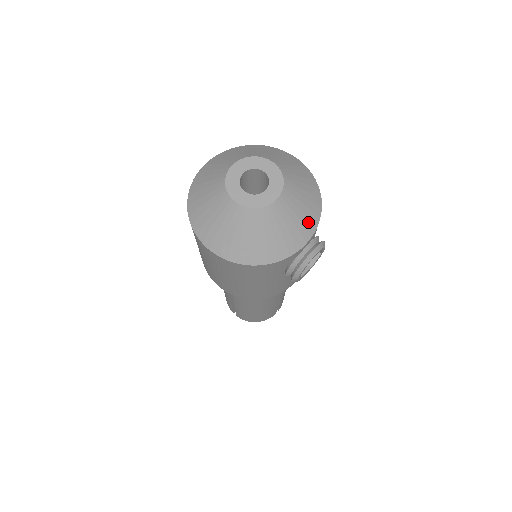
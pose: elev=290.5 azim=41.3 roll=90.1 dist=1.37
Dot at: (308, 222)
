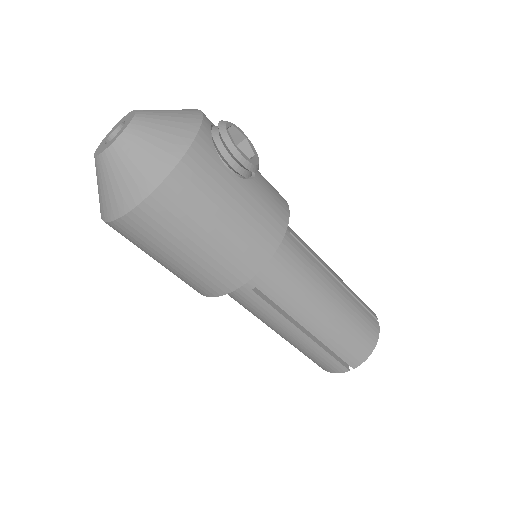
Dot at: (187, 113)
